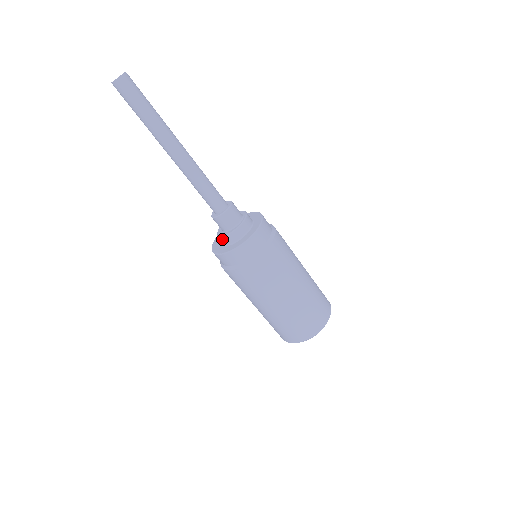
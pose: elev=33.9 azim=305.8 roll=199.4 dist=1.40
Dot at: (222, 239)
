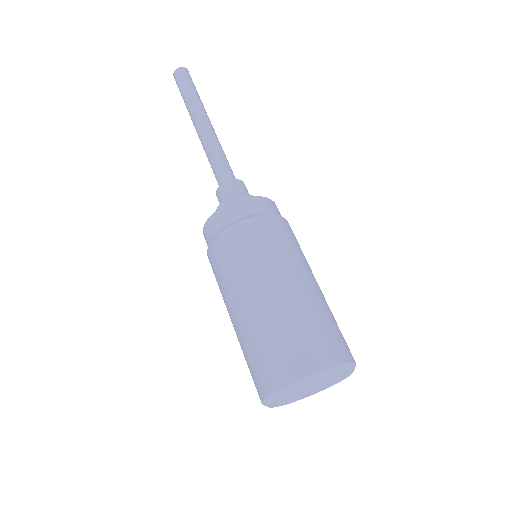
Dot at: occluded
